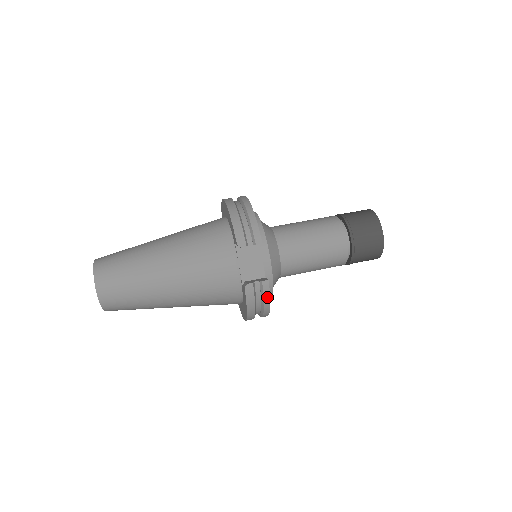
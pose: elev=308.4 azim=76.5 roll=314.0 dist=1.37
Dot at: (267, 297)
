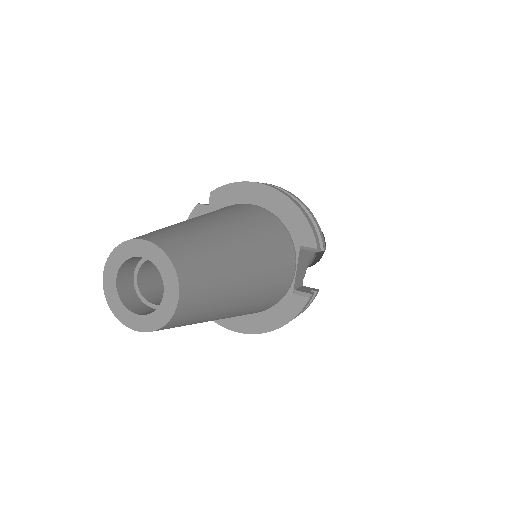
Dot at: (306, 308)
